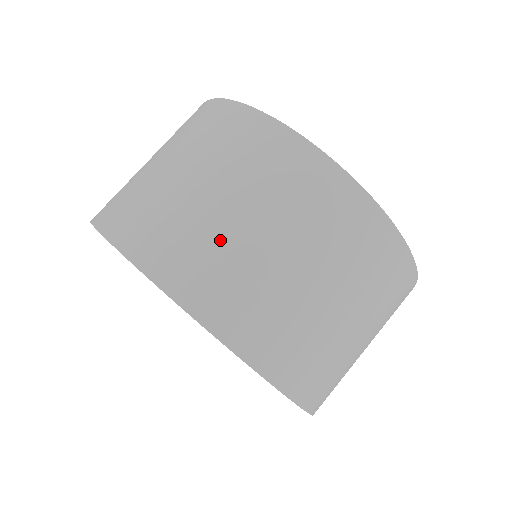
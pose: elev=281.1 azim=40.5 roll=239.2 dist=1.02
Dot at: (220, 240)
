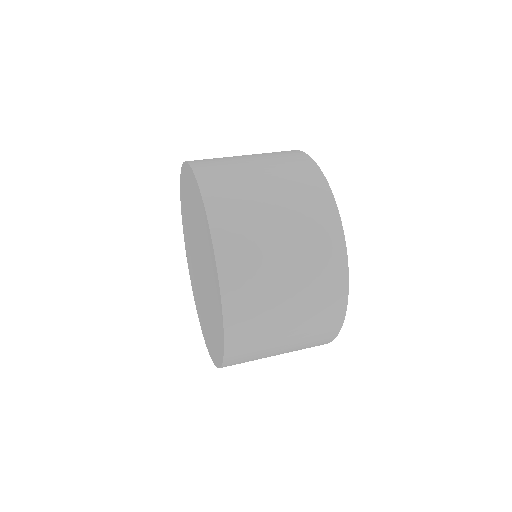
Dot at: (248, 192)
